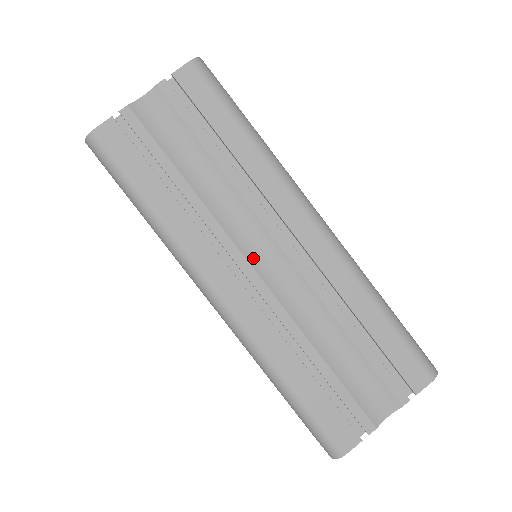
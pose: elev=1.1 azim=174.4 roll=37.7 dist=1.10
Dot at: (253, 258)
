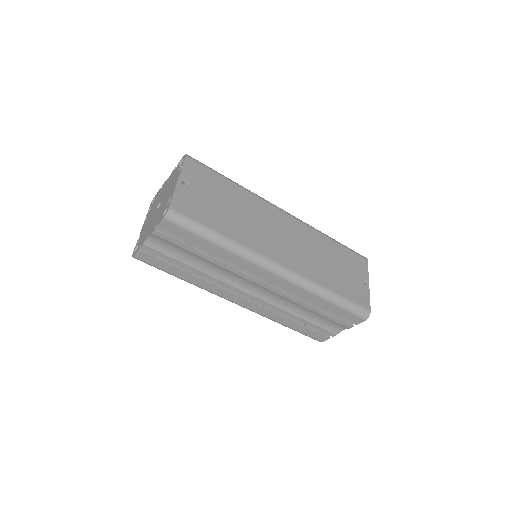
Dot at: (247, 289)
